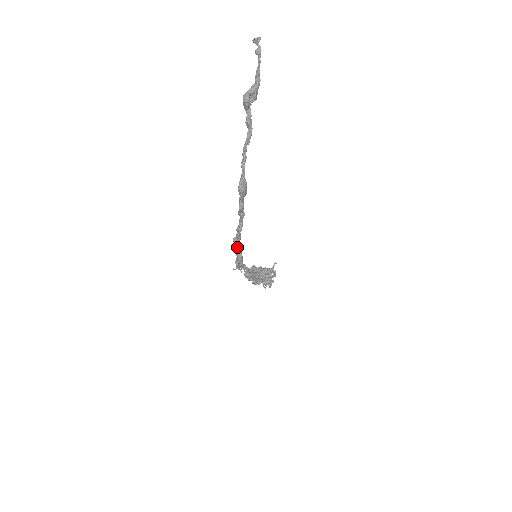
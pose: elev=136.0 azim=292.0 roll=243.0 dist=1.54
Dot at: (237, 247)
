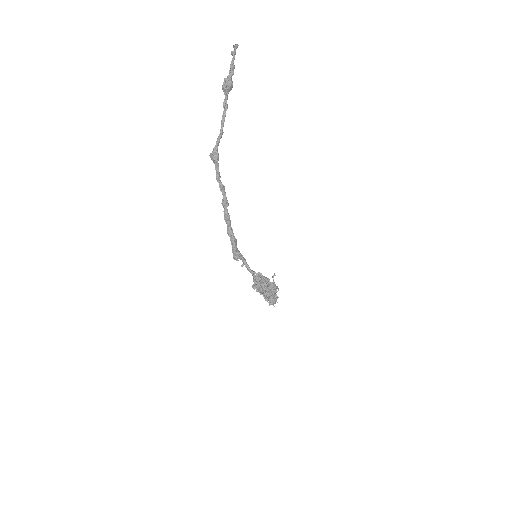
Dot at: (228, 227)
